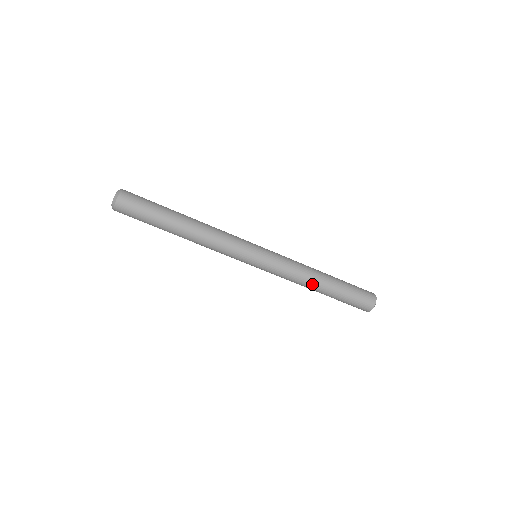
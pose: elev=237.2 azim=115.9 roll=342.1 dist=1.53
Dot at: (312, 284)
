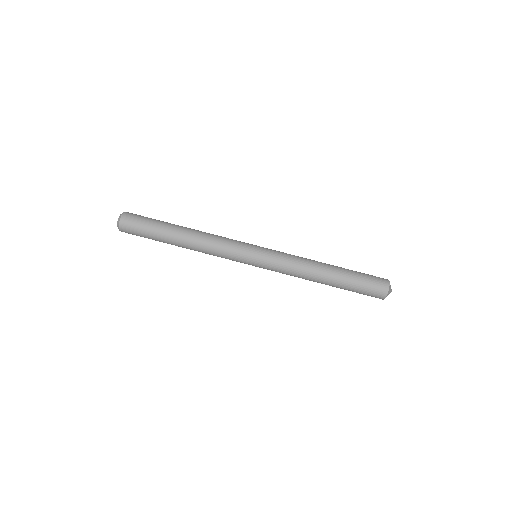
Dot at: (316, 273)
